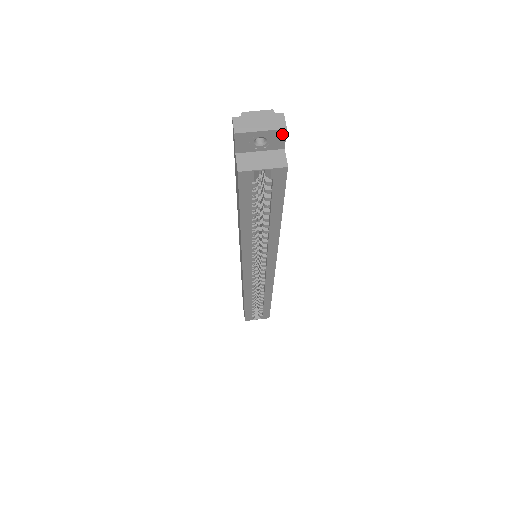
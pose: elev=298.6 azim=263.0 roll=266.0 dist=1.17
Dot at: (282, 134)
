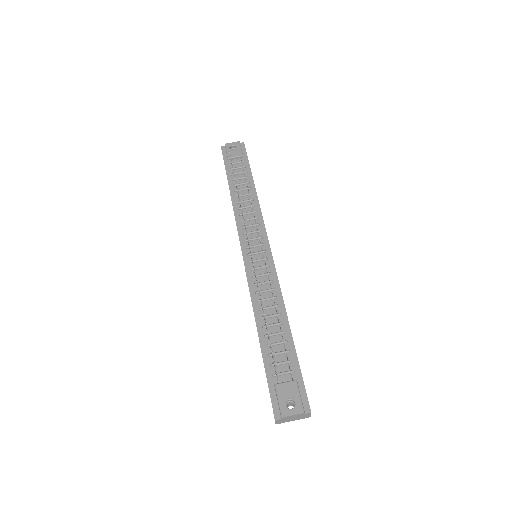
Dot at: occluded
